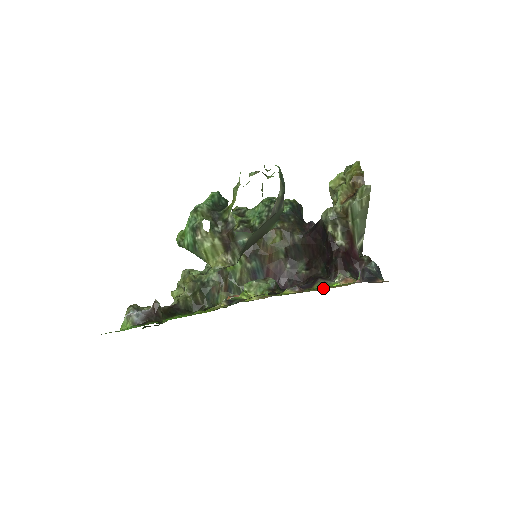
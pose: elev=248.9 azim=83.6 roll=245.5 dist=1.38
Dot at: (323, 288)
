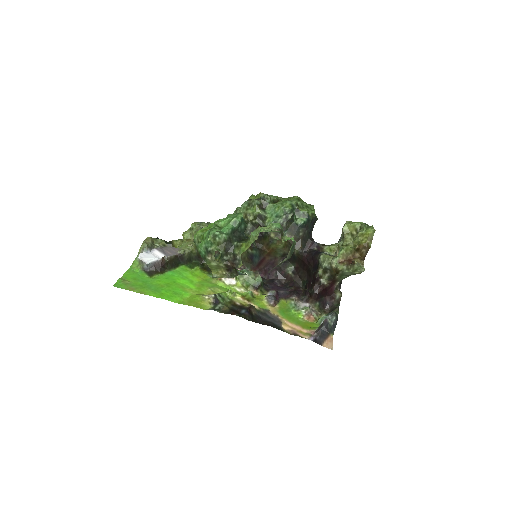
Dot at: (289, 318)
